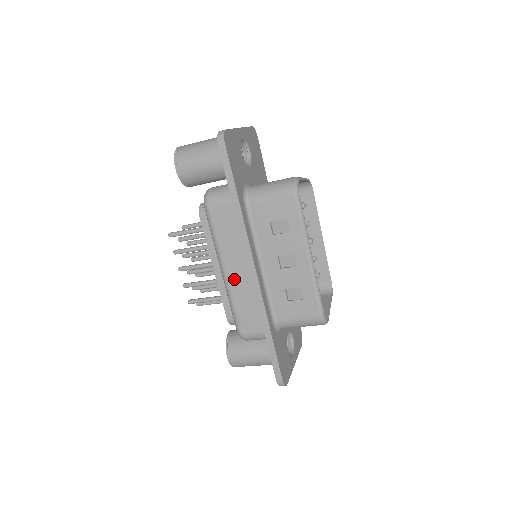
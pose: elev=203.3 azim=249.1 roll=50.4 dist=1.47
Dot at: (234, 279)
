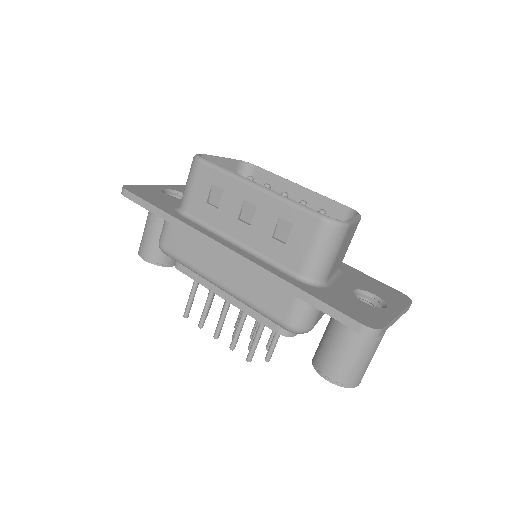
Dot at: (229, 280)
